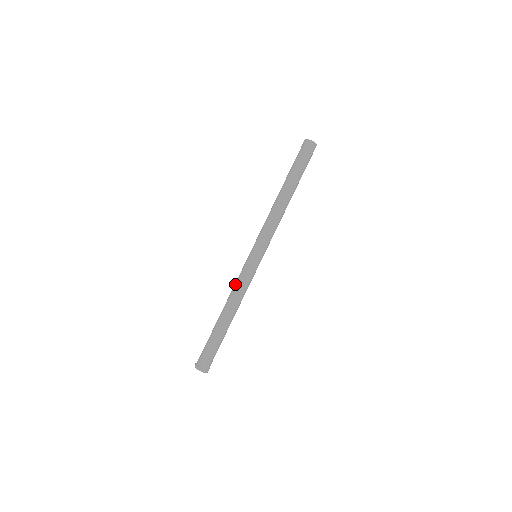
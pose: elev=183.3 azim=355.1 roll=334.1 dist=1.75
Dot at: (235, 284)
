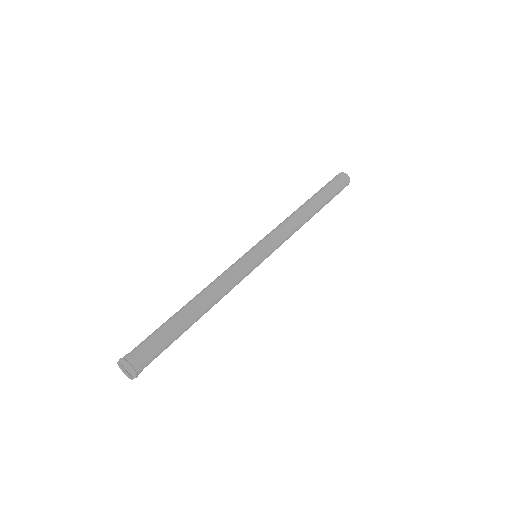
Dot at: occluded
